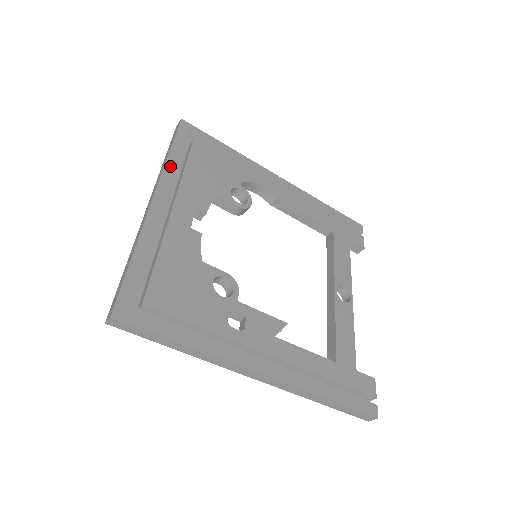
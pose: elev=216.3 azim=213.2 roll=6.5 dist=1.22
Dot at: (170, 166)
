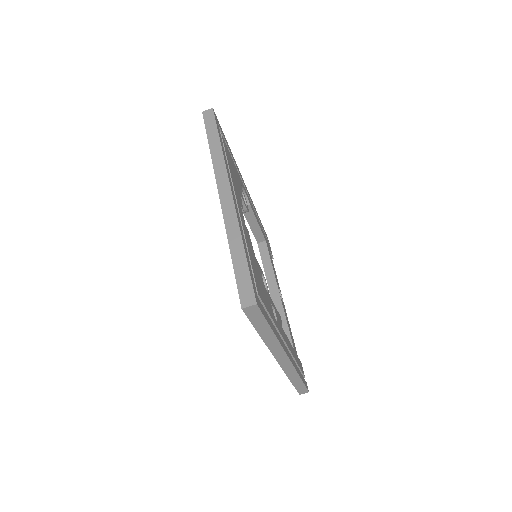
Dot at: (225, 158)
